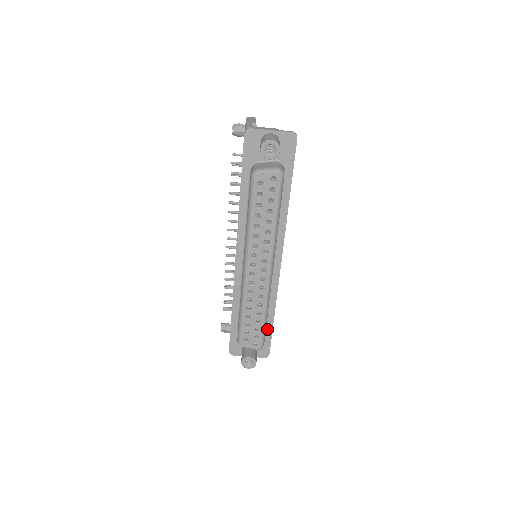
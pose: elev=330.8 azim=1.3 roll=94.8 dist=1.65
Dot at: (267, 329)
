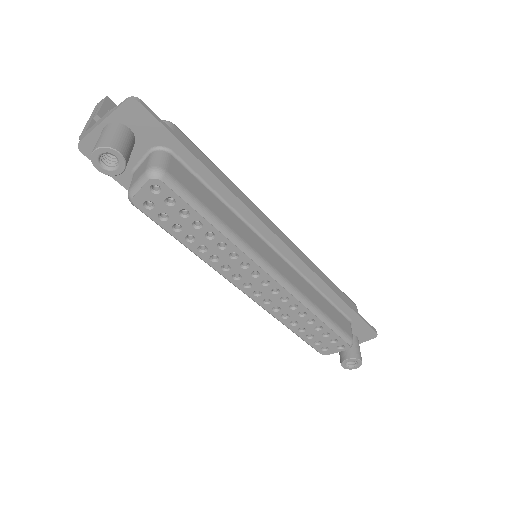
Dot at: (347, 314)
